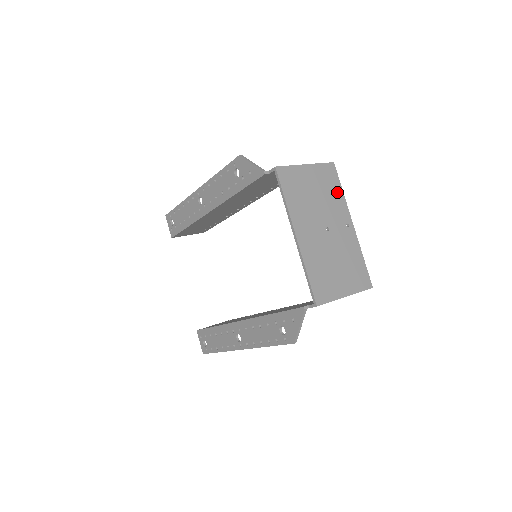
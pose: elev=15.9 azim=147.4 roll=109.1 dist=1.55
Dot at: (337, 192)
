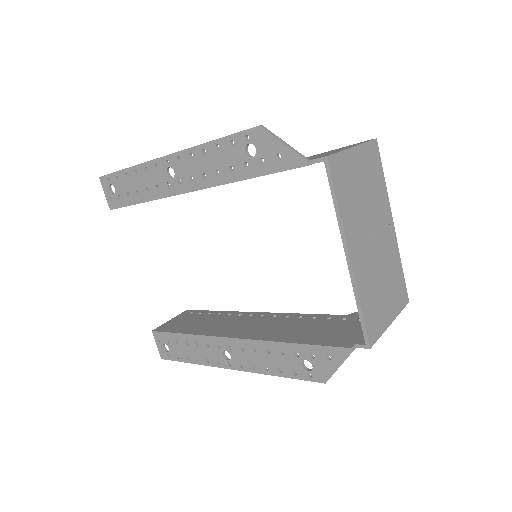
Dot at: (380, 182)
